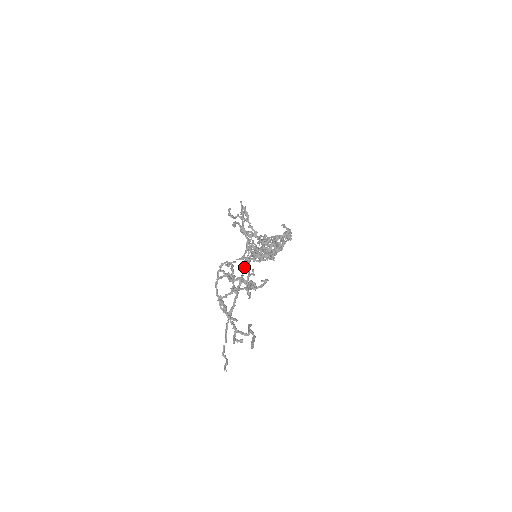
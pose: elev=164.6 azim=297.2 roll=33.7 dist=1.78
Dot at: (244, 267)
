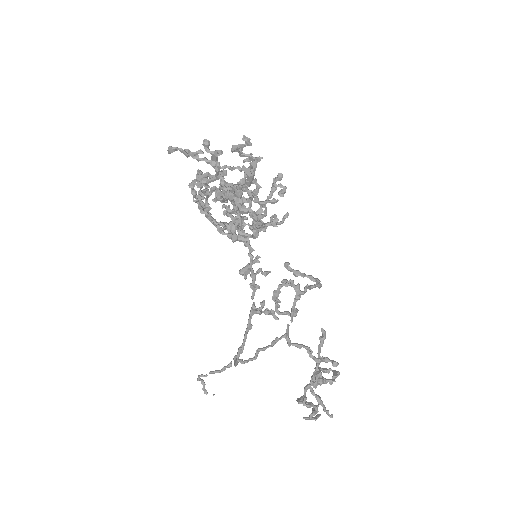
Dot at: (254, 291)
